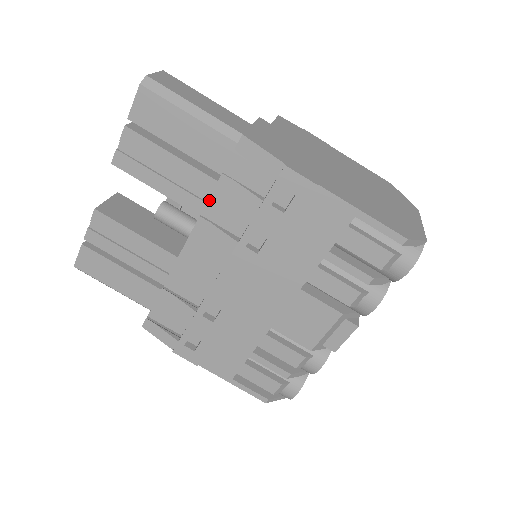
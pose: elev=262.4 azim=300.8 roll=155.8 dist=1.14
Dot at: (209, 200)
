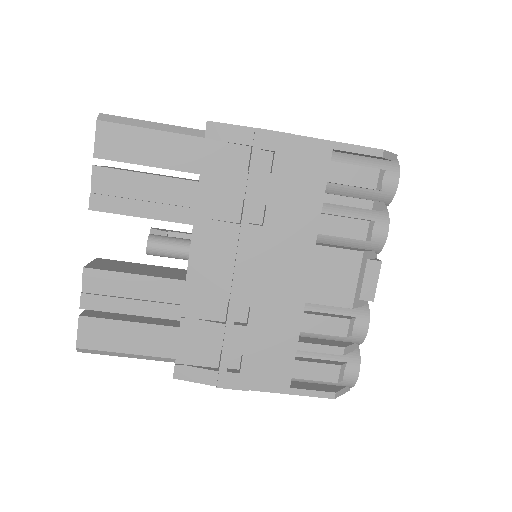
Dot at: (197, 199)
